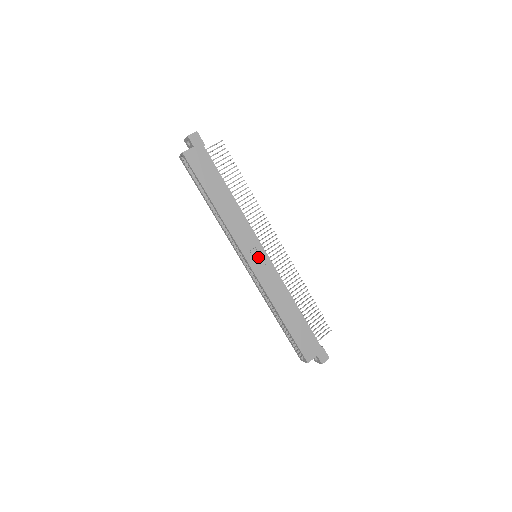
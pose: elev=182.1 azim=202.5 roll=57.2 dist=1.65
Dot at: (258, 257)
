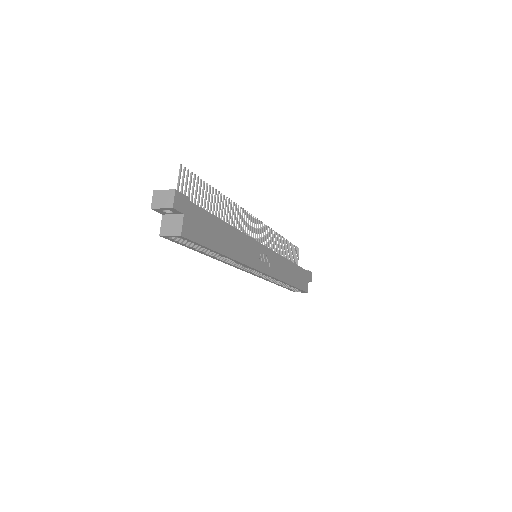
Dot at: (265, 258)
